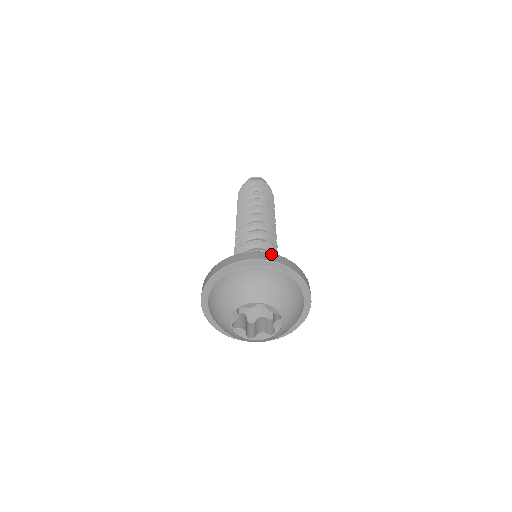
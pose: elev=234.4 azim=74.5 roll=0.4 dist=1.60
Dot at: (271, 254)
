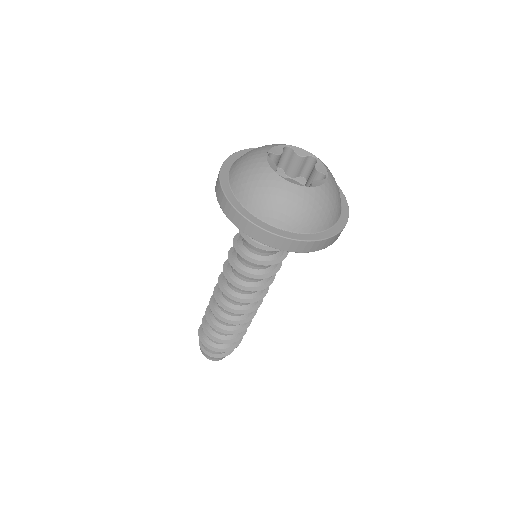
Dot at: occluded
